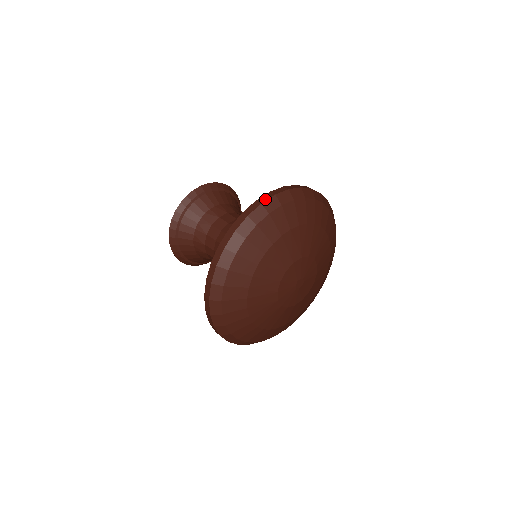
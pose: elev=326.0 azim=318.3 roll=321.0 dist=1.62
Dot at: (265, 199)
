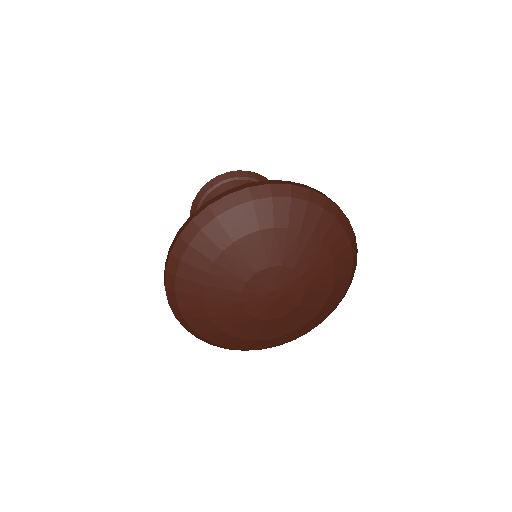
Dot at: occluded
